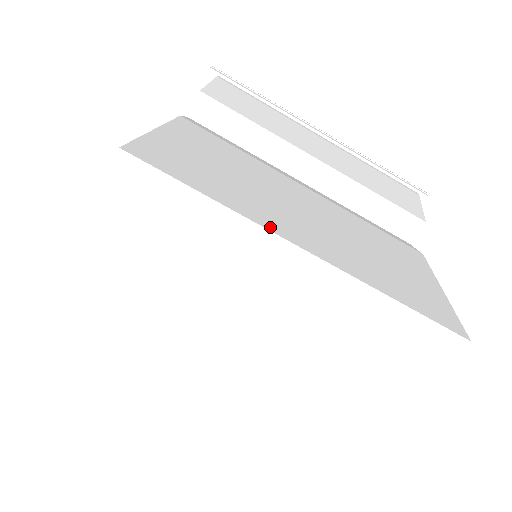
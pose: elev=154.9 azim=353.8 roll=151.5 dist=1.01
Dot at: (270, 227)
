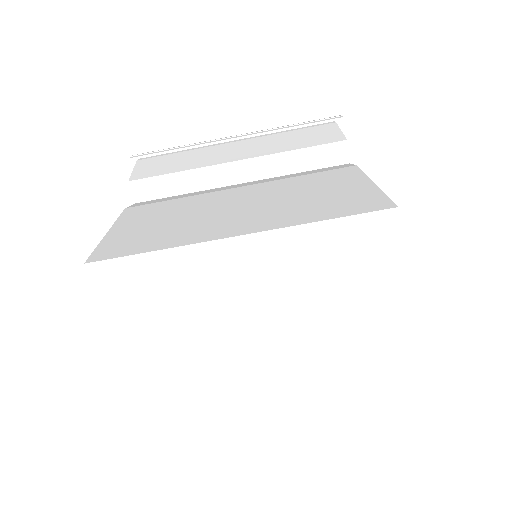
Dot at: (207, 239)
